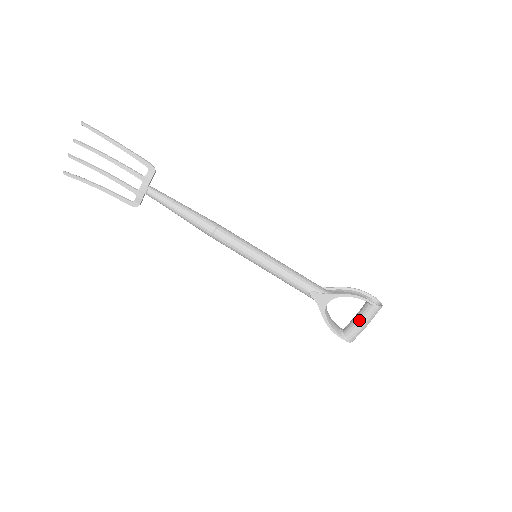
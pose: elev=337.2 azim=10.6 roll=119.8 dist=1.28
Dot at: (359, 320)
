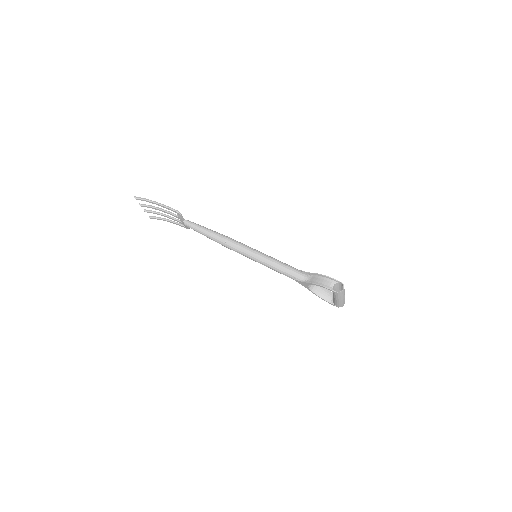
Dot at: (334, 297)
